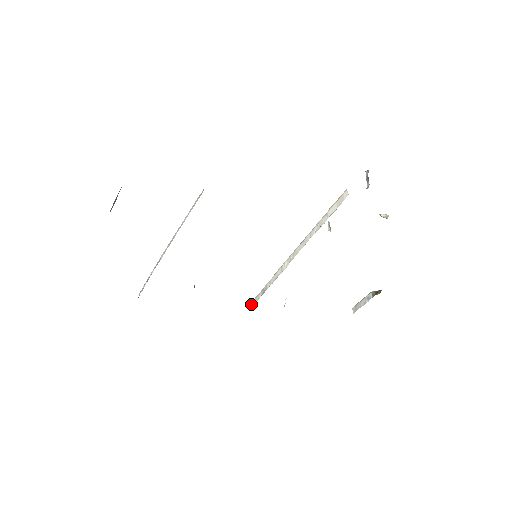
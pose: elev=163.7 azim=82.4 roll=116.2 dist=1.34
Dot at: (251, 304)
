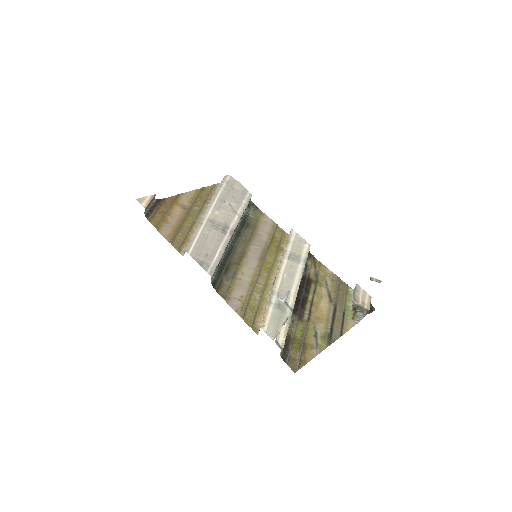
Dot at: (290, 232)
